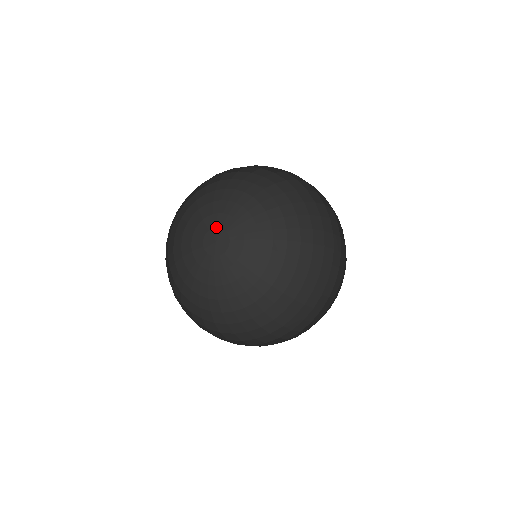
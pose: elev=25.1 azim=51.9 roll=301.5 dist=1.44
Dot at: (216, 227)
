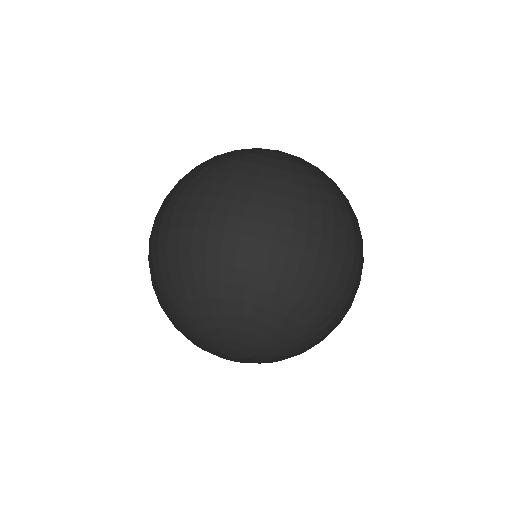
Dot at: (229, 341)
